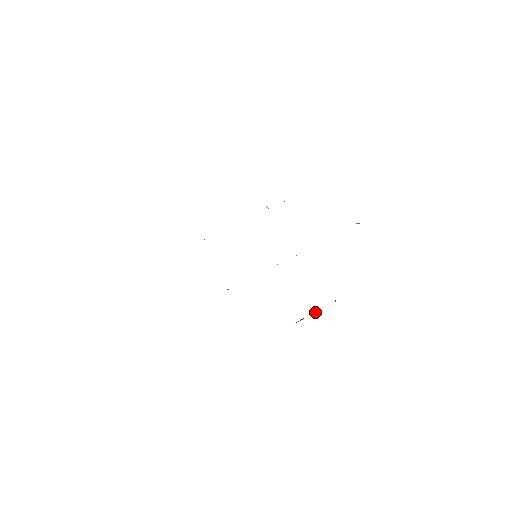
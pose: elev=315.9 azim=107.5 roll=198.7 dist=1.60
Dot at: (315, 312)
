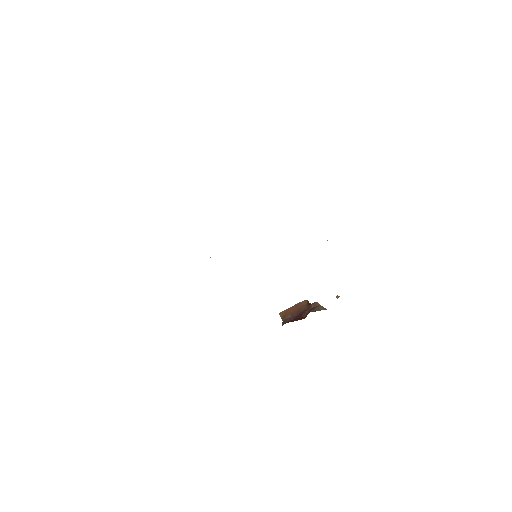
Dot at: (316, 302)
